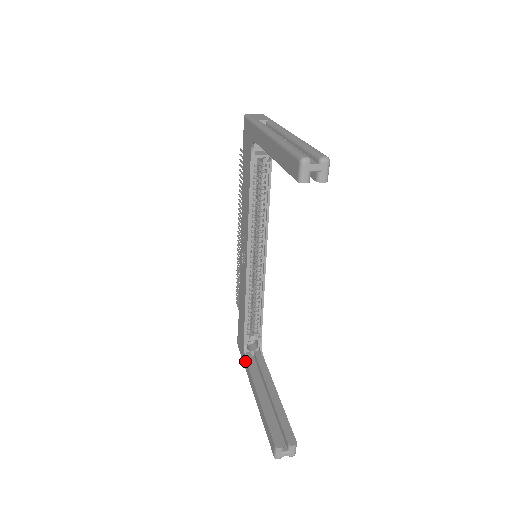
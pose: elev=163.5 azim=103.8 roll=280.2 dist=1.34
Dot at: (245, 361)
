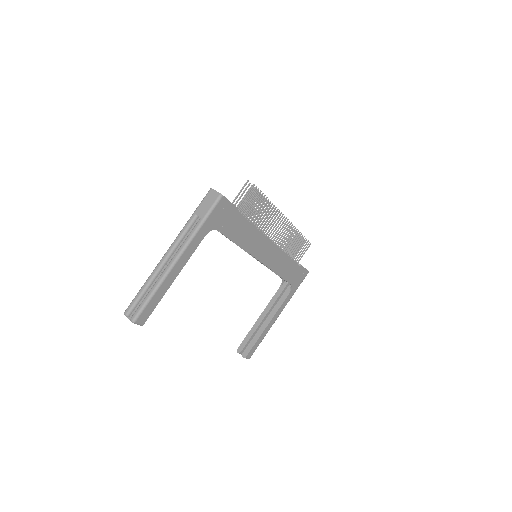
Dot at: (281, 287)
